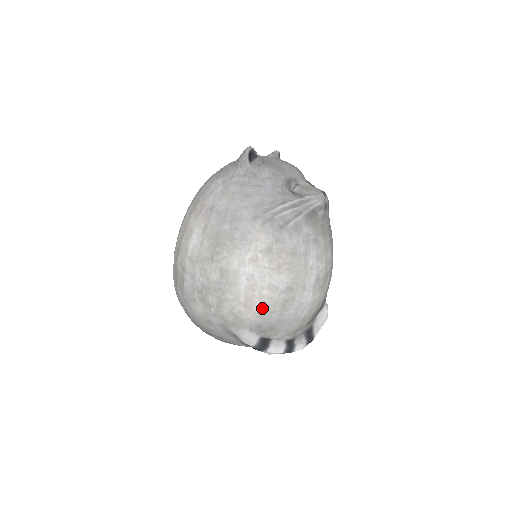
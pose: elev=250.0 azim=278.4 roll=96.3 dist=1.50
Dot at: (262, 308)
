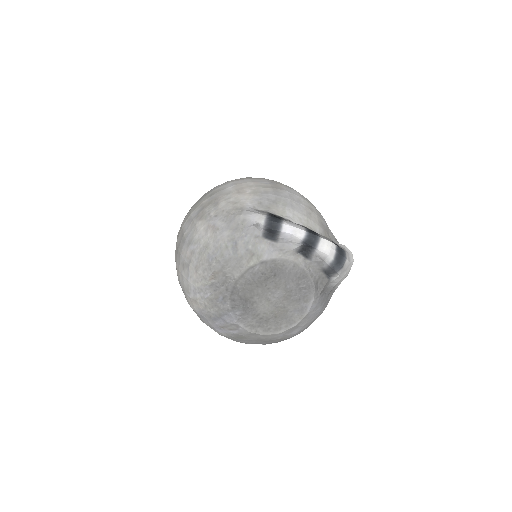
Dot at: (254, 190)
